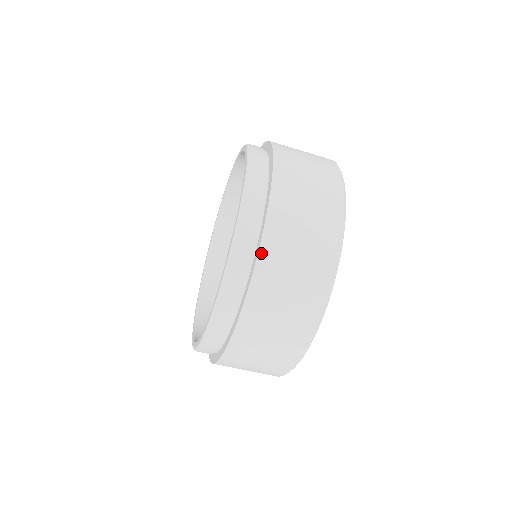
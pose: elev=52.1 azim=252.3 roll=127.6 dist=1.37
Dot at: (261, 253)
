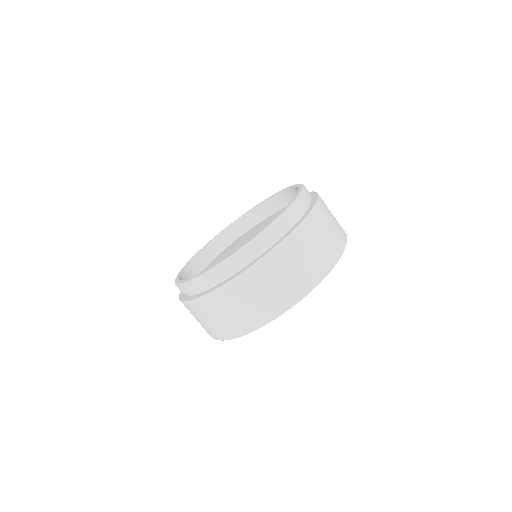
Dot at: (220, 289)
